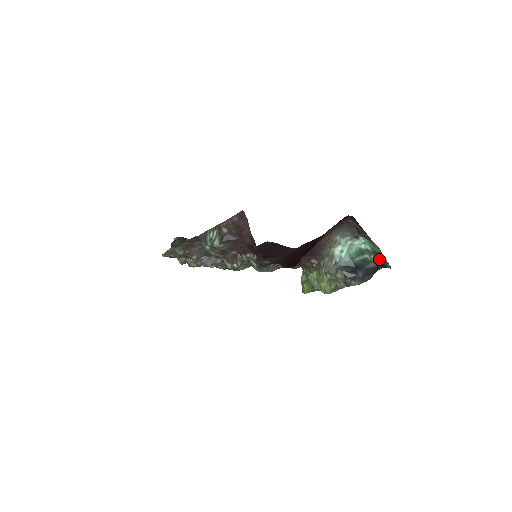
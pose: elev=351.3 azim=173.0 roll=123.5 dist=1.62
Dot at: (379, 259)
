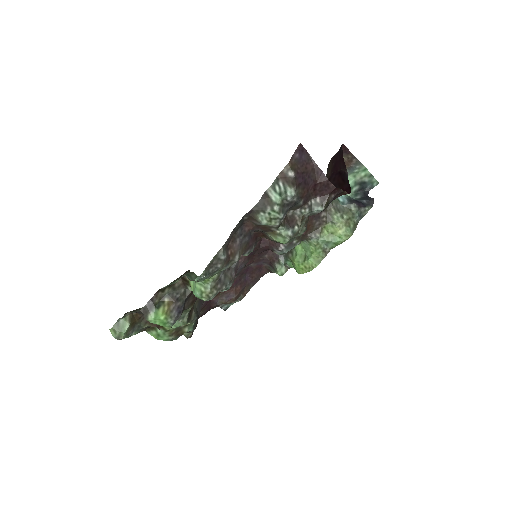
Dot at: (360, 188)
